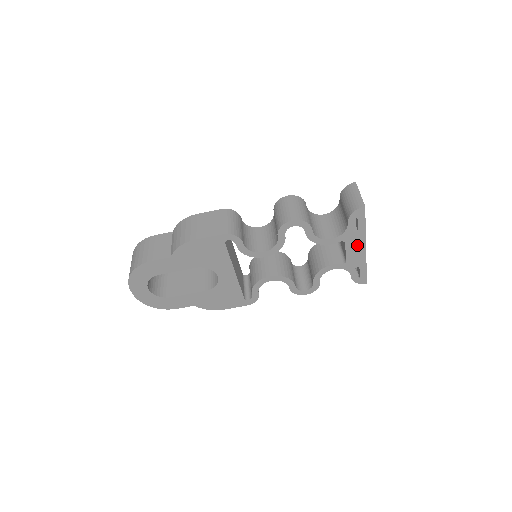
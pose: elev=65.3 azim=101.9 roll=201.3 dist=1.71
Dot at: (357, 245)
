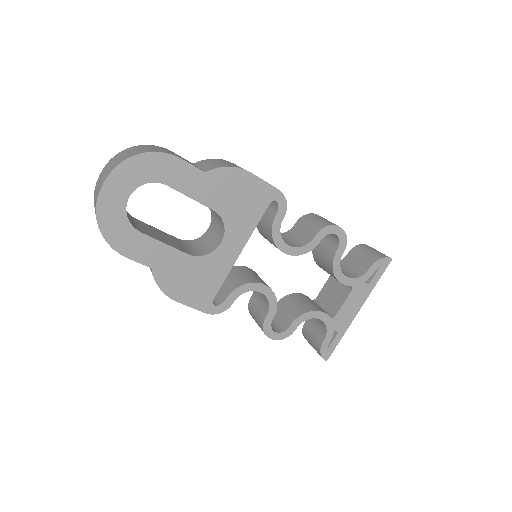
Dot at: (356, 301)
